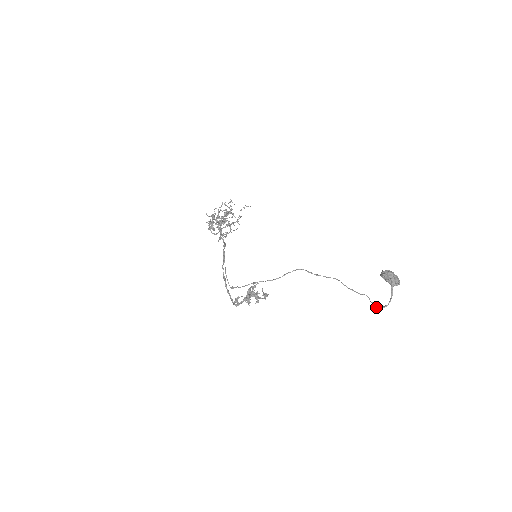
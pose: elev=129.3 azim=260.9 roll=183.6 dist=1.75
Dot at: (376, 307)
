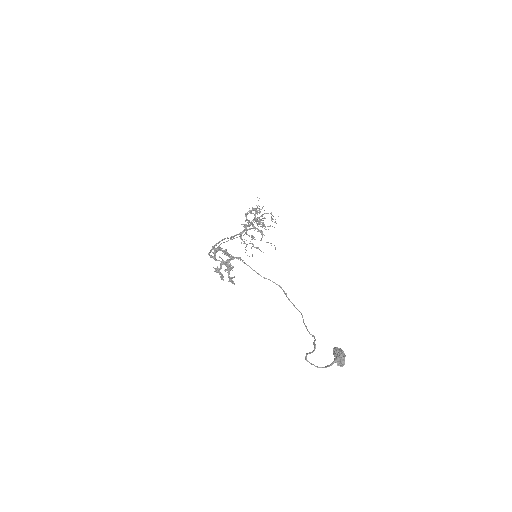
Dot at: occluded
